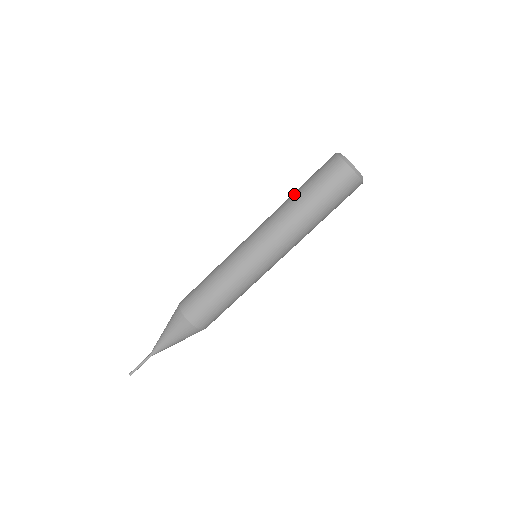
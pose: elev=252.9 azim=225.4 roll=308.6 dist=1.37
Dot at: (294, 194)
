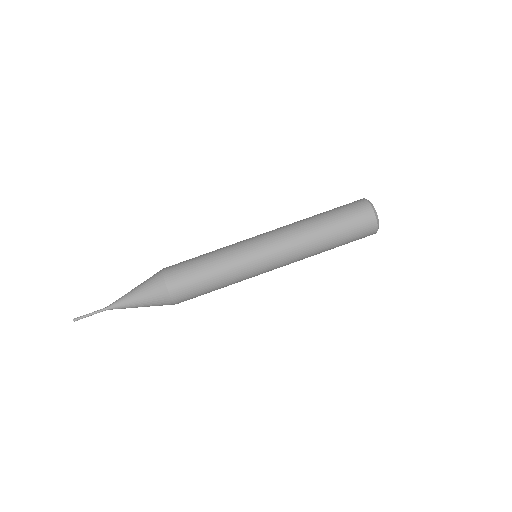
Dot at: occluded
